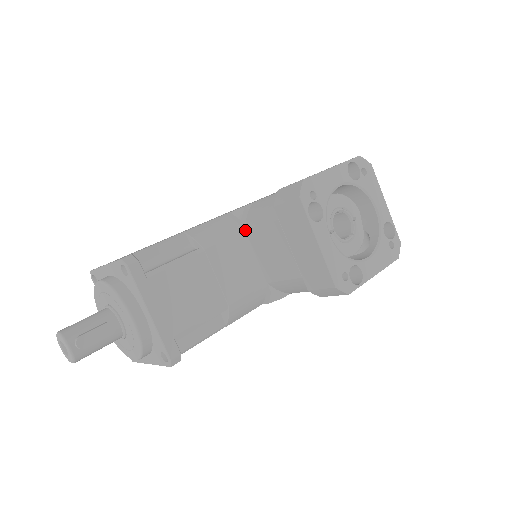
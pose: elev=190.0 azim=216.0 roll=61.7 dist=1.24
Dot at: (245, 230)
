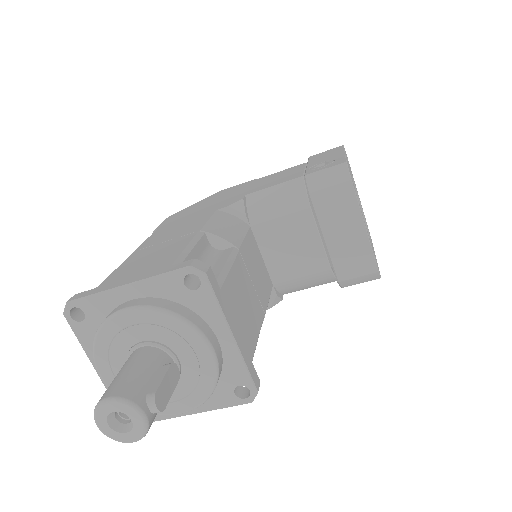
Dot at: (250, 226)
